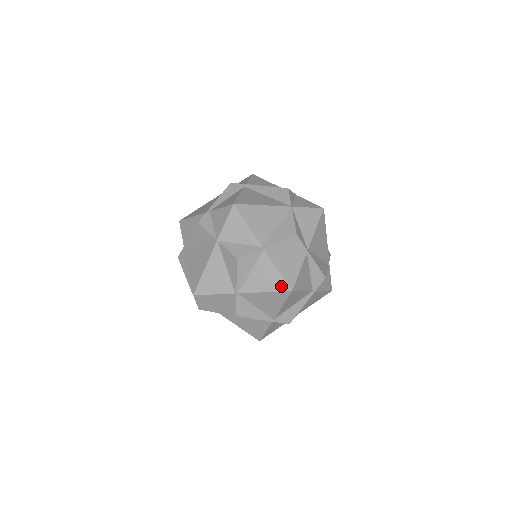
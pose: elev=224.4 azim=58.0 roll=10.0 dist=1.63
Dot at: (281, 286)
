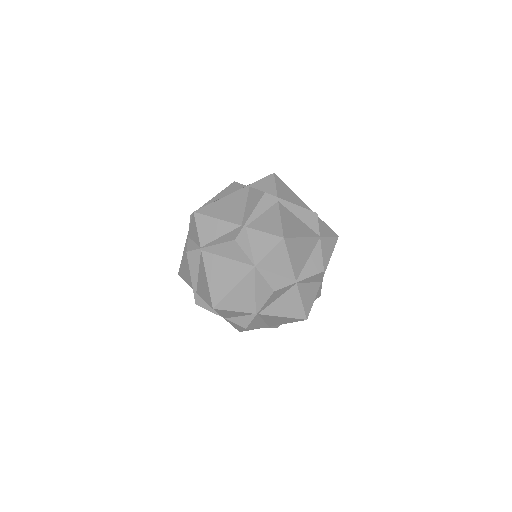
Dot at: (299, 315)
